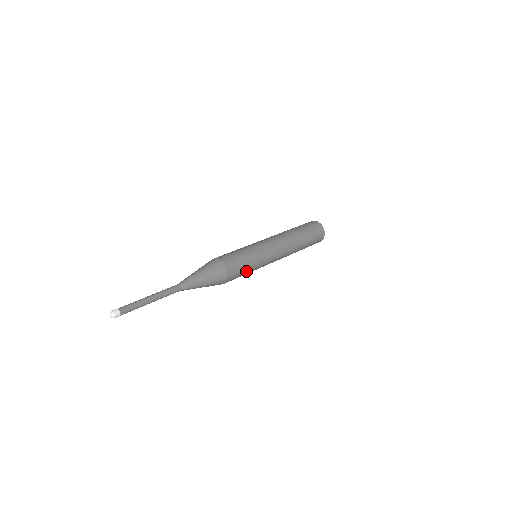
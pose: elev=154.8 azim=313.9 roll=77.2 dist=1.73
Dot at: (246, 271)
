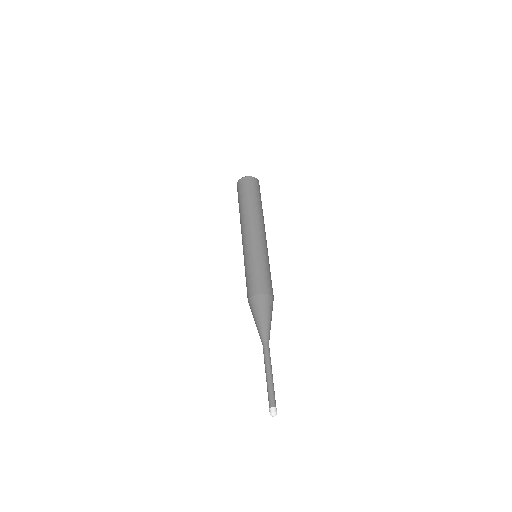
Dot at: occluded
